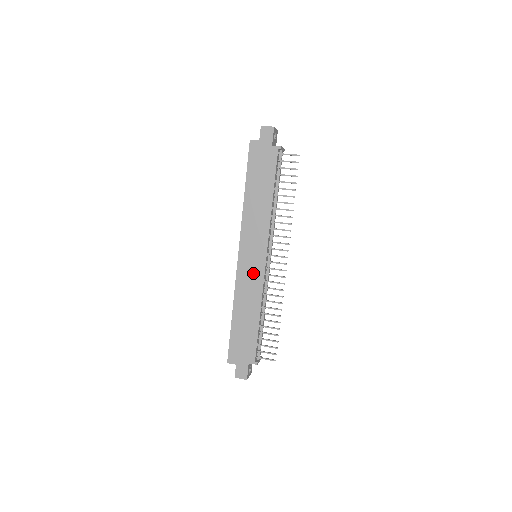
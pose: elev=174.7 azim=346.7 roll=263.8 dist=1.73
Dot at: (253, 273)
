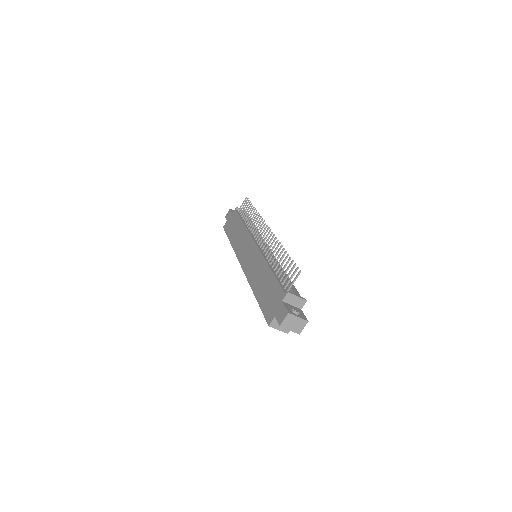
Dot at: (253, 259)
